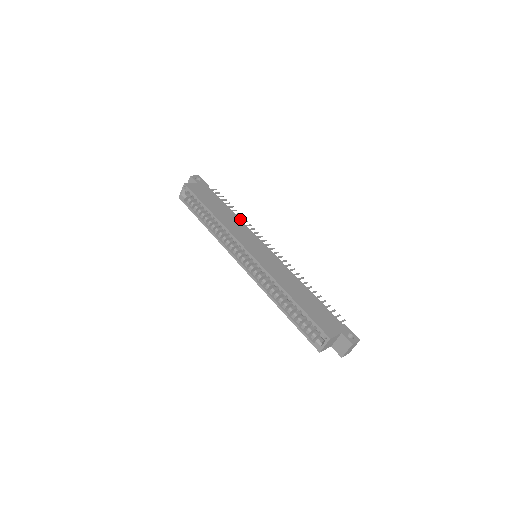
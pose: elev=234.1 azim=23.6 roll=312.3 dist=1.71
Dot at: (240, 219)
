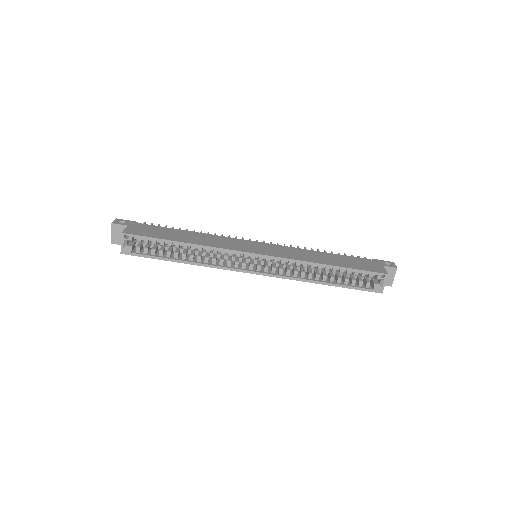
Dot at: occluded
